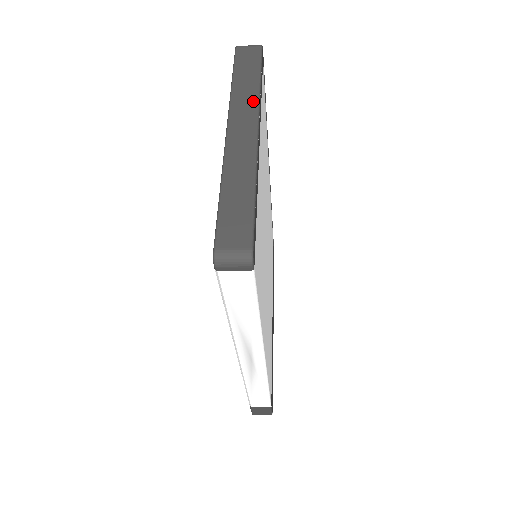
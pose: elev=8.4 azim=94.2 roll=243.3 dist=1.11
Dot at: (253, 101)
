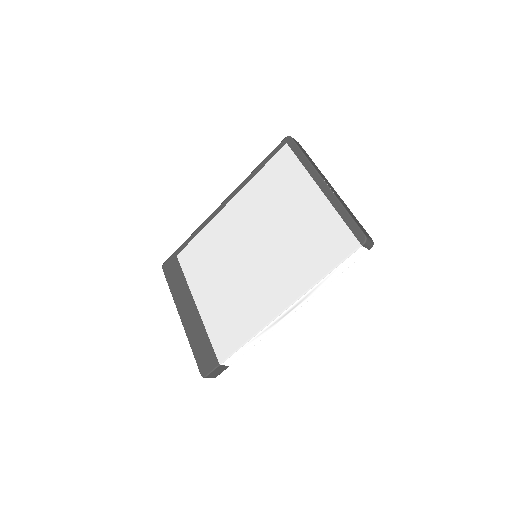
Dot at: occluded
